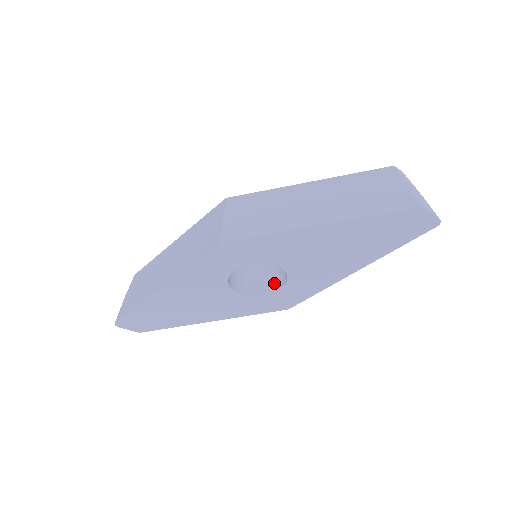
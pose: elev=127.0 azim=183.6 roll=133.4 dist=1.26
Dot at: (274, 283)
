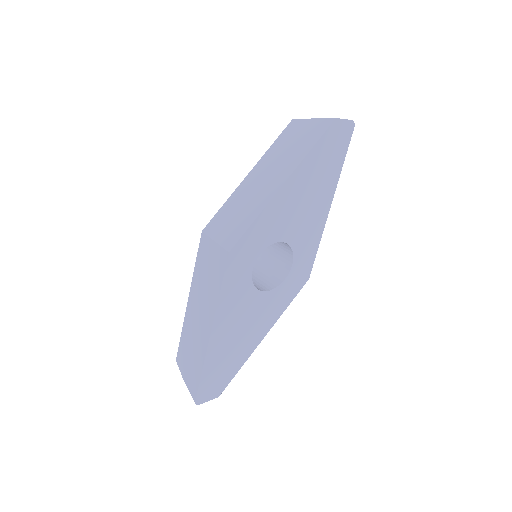
Dot at: (284, 265)
